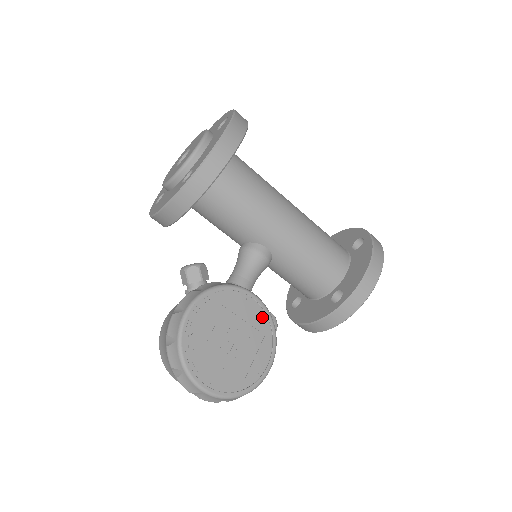
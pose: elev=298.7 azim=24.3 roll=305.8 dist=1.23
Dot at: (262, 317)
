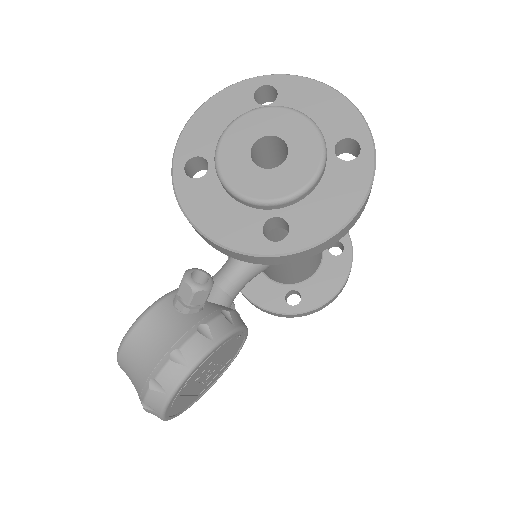
Dot at: (240, 345)
